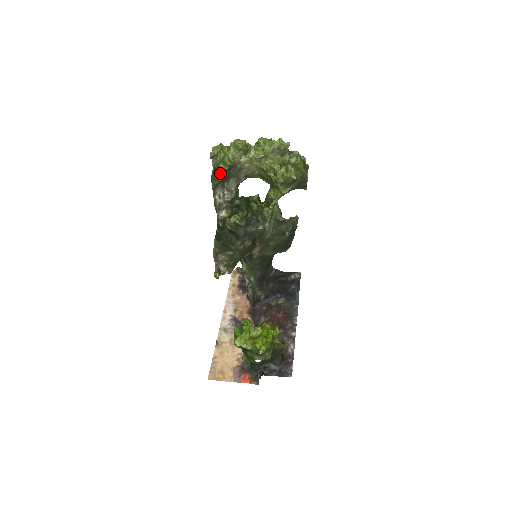
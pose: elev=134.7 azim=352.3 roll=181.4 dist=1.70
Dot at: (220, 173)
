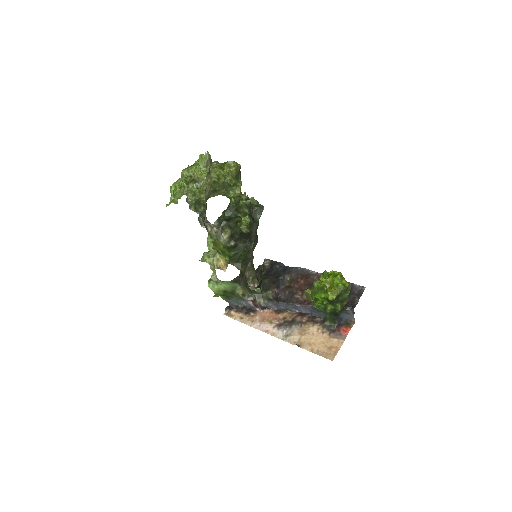
Dot at: (204, 202)
